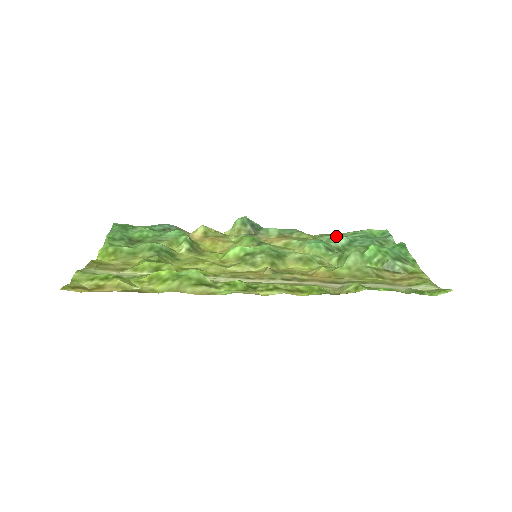
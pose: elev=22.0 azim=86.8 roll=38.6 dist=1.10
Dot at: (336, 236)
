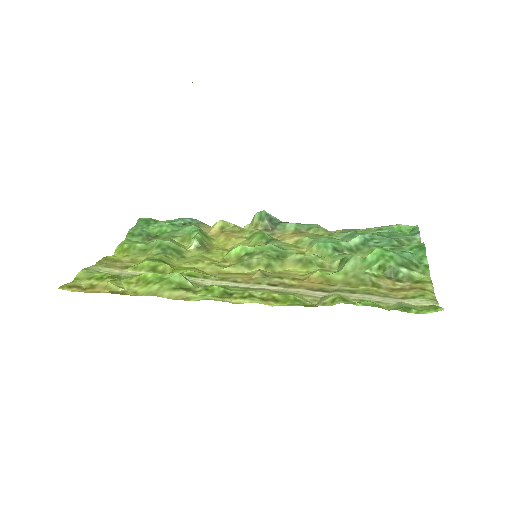
Dot at: (352, 234)
